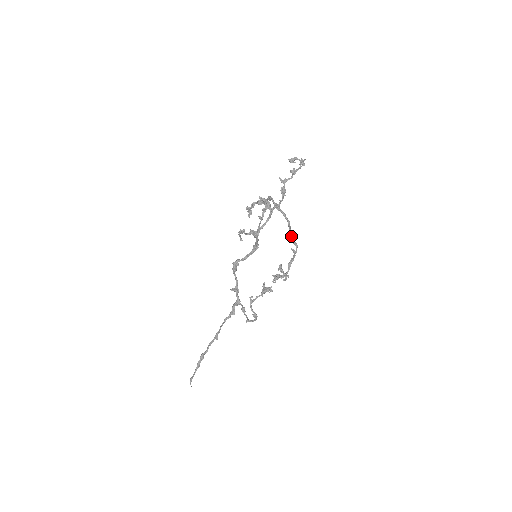
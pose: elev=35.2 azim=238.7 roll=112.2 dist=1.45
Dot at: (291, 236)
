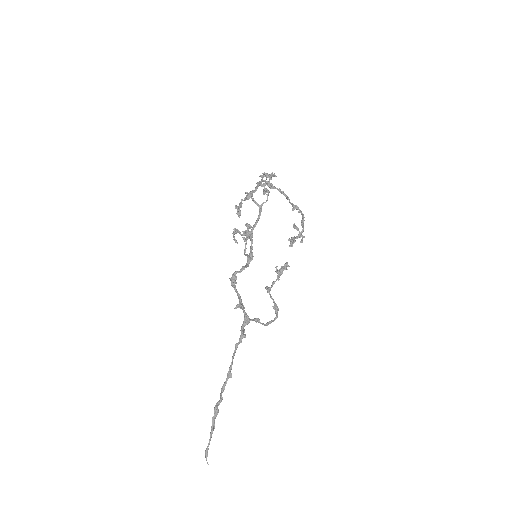
Dot at: (293, 204)
